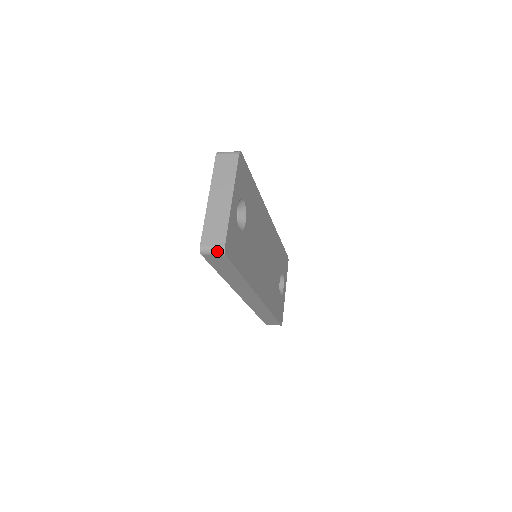
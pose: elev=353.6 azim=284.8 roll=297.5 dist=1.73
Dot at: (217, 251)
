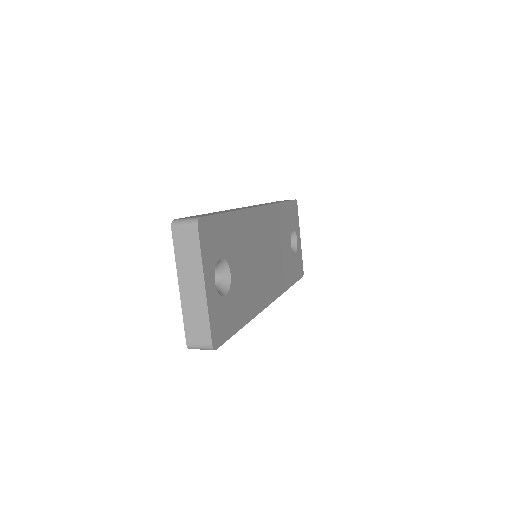
Dot at: (206, 349)
